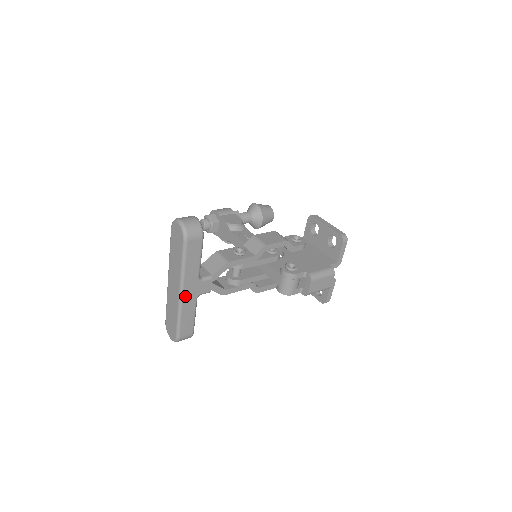
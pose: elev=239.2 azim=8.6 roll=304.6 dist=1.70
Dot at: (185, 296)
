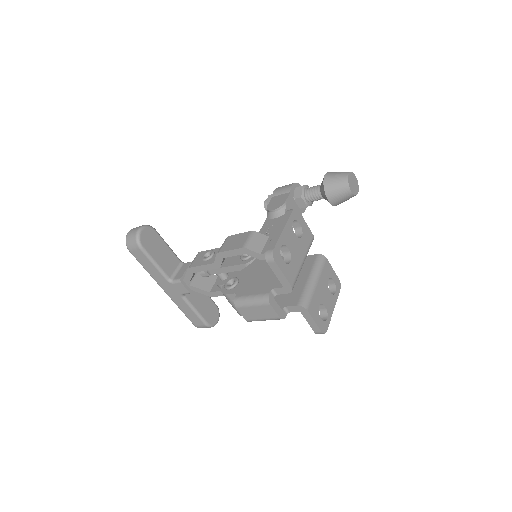
Dot at: (169, 294)
